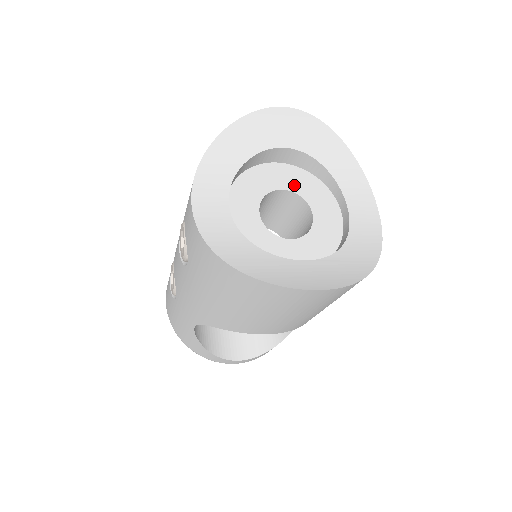
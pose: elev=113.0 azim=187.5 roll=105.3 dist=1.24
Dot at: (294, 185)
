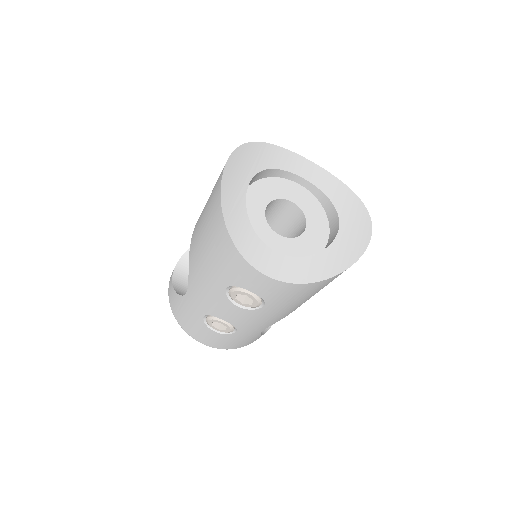
Dot at: (265, 197)
